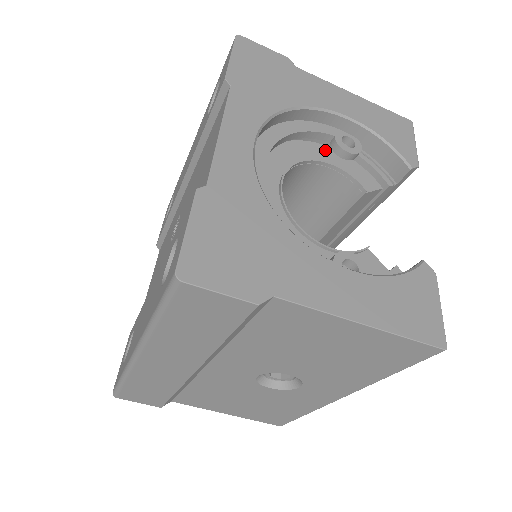
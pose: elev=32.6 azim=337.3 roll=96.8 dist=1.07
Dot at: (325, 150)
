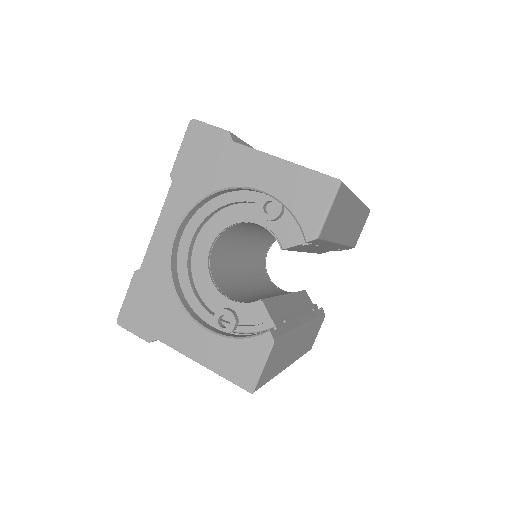
Dot at: occluded
